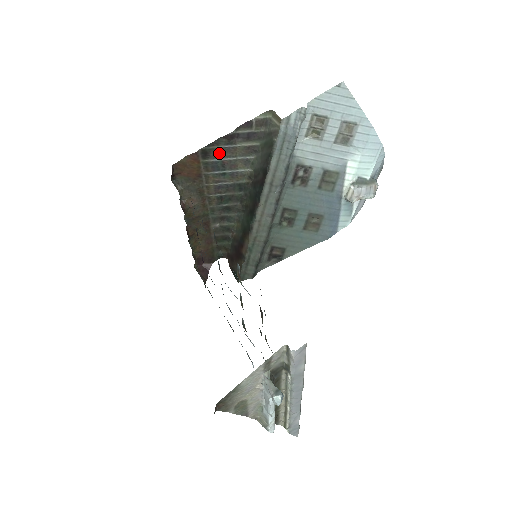
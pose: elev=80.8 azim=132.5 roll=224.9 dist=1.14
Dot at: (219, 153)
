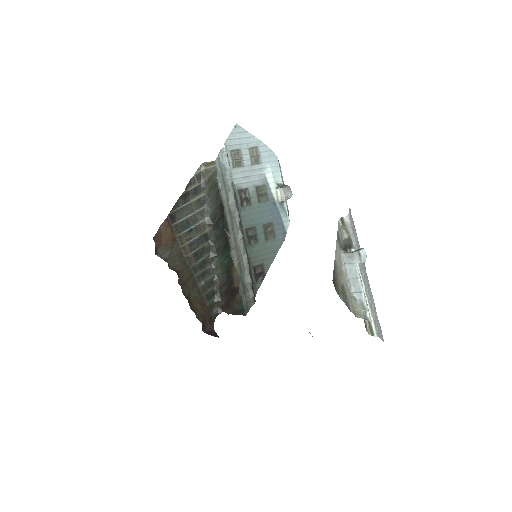
Dot at: (181, 213)
